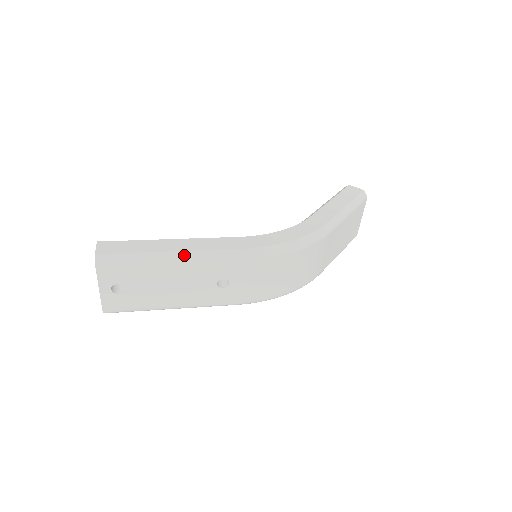
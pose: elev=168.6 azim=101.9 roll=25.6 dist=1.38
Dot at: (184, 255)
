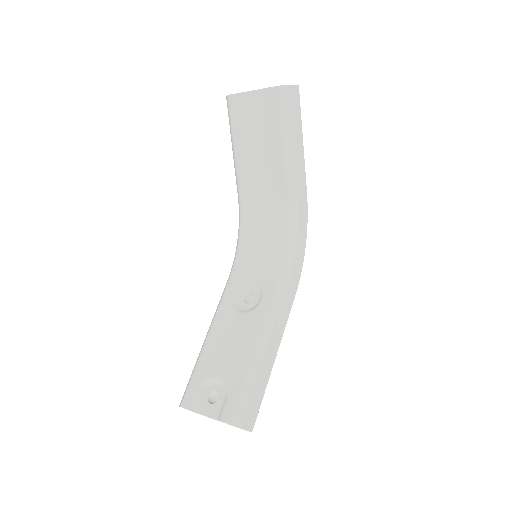
Dot at: occluded
